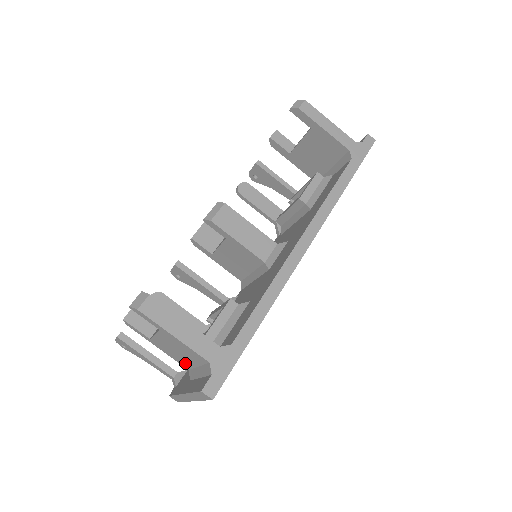
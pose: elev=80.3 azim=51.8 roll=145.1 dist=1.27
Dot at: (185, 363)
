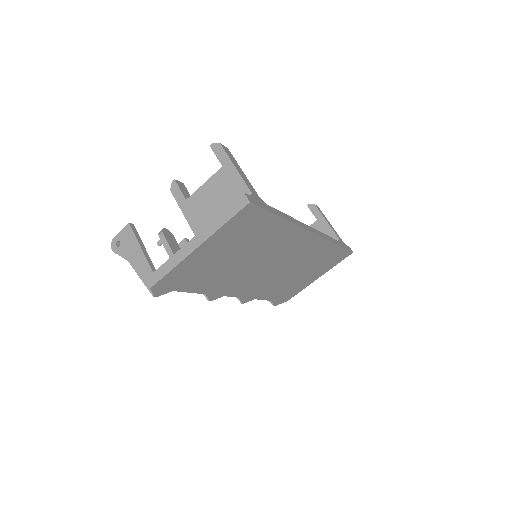
Dot at: (206, 224)
